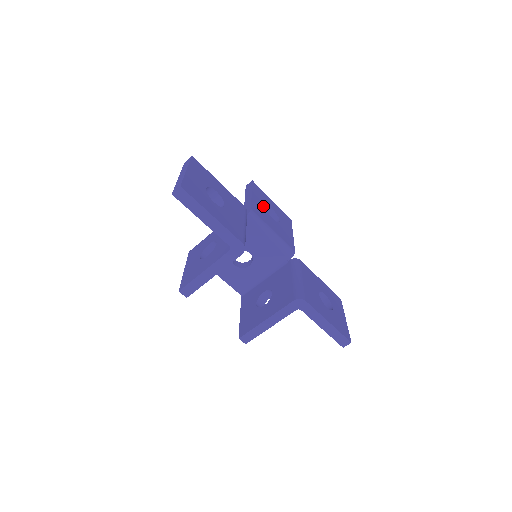
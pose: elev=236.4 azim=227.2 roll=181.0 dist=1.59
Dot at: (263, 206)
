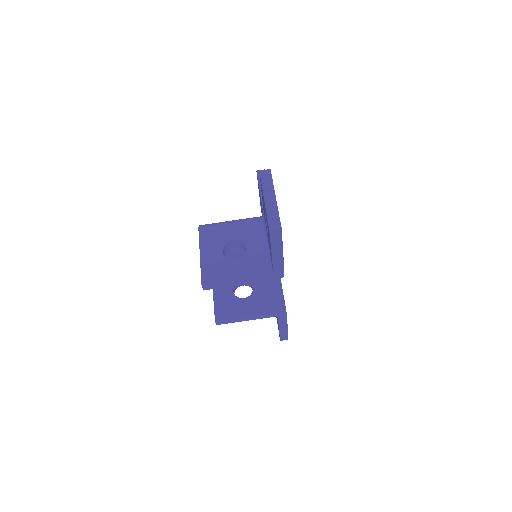
Dot at: occluded
